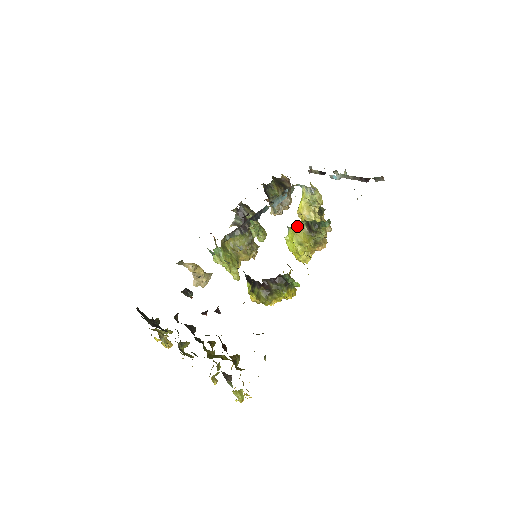
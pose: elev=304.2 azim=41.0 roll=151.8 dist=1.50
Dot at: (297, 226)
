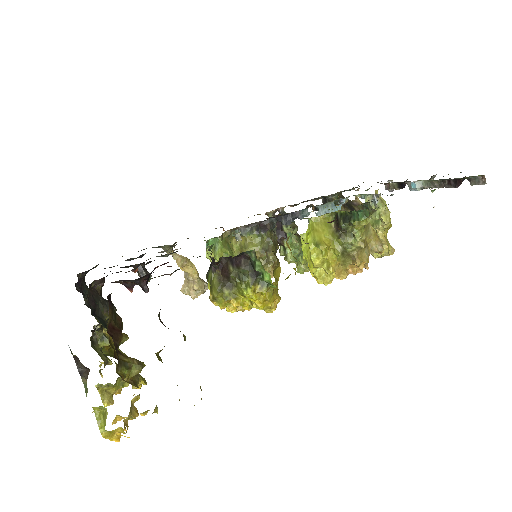
Dot at: (320, 219)
